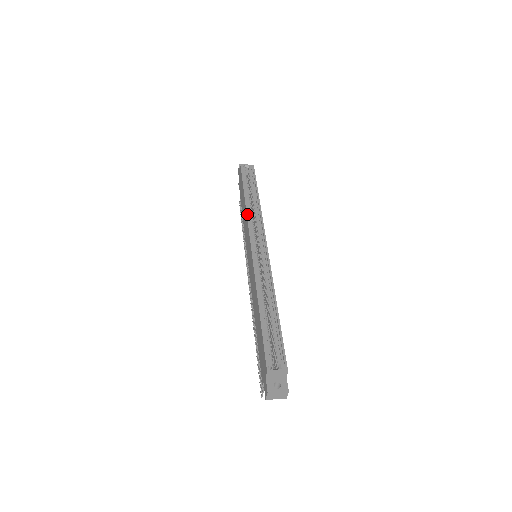
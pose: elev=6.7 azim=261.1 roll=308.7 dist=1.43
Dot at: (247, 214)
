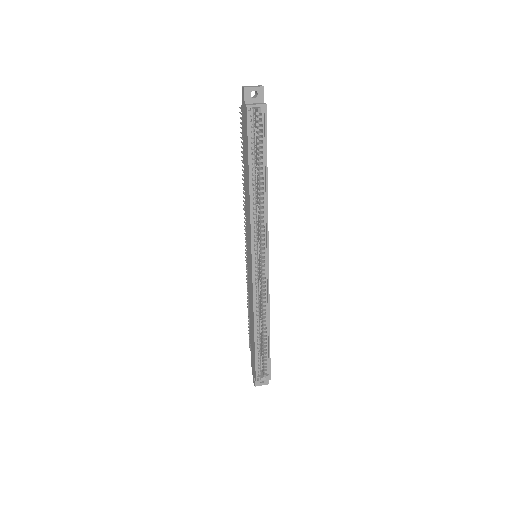
Dot at: (251, 217)
